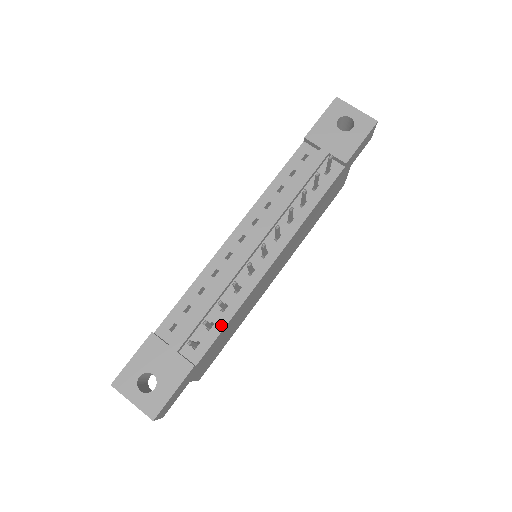
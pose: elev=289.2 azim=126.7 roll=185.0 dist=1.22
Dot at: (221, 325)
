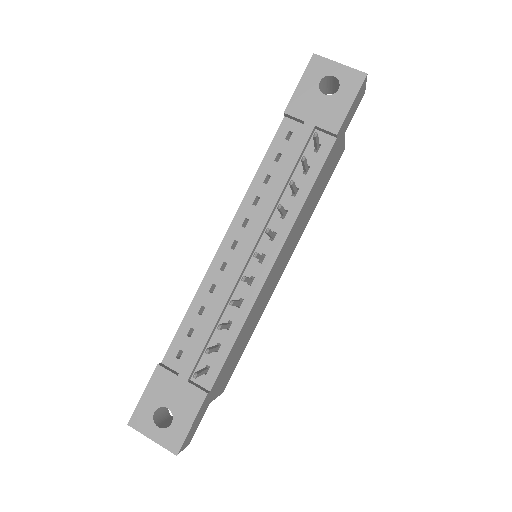
Dot at: (228, 344)
